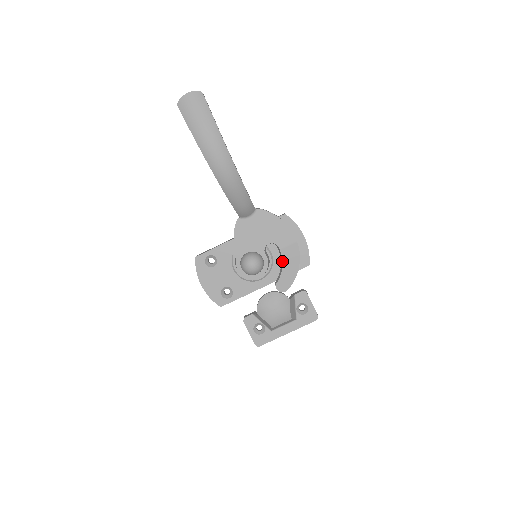
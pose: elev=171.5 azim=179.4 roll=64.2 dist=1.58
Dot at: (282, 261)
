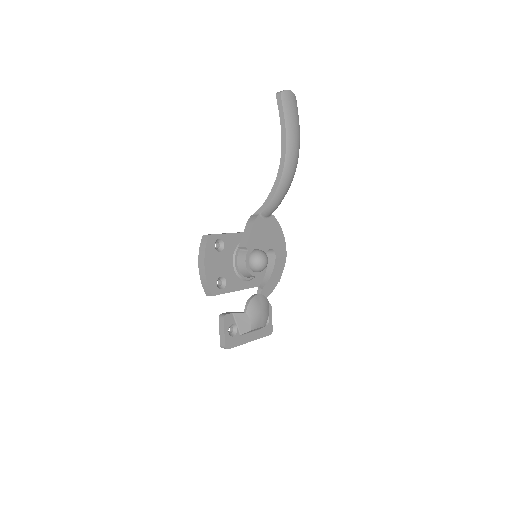
Dot at: (273, 269)
